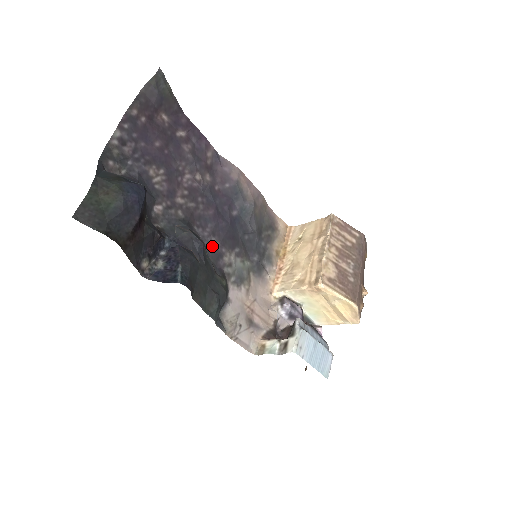
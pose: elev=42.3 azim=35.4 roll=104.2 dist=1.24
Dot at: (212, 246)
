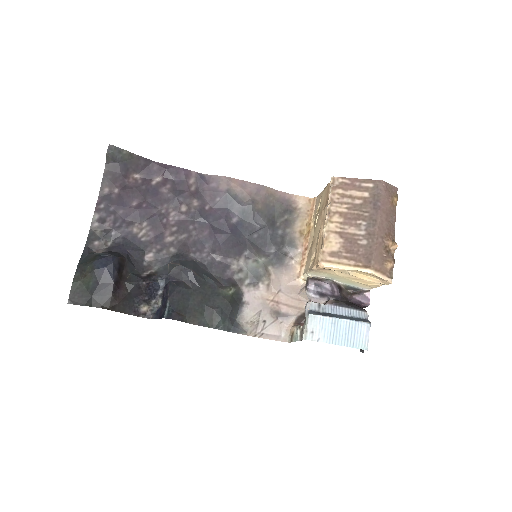
Dot at: (215, 262)
